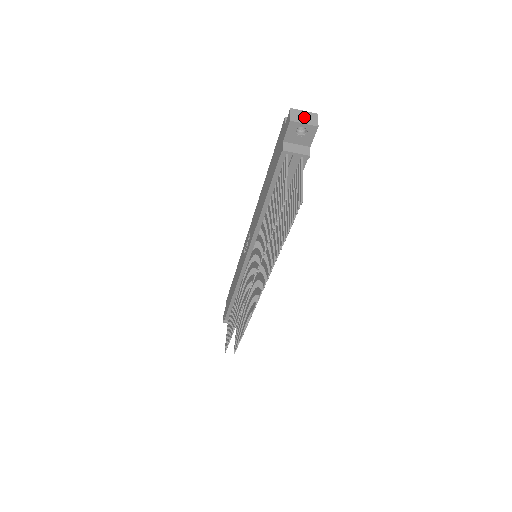
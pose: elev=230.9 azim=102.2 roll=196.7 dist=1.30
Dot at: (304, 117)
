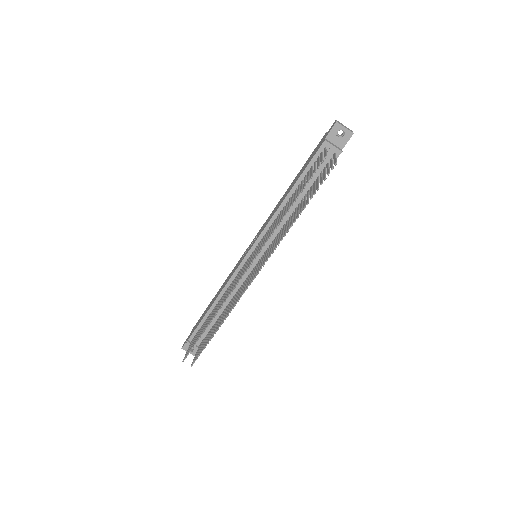
Dot at: (345, 126)
